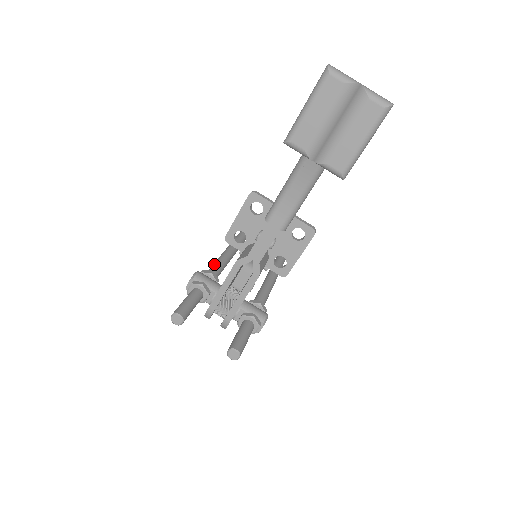
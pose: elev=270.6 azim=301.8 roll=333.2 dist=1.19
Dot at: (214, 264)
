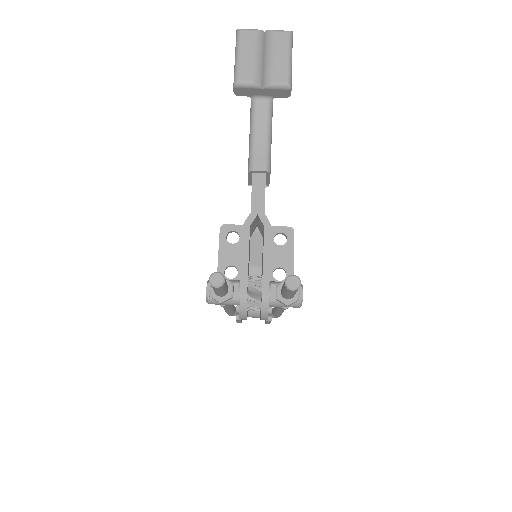
Dot at: occluded
